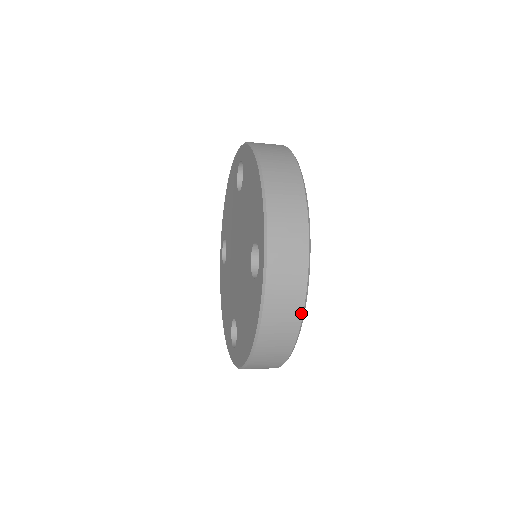
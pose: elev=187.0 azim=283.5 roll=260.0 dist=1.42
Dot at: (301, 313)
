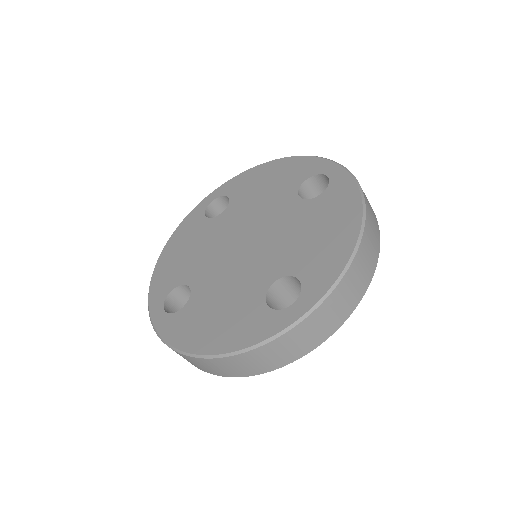
Dot at: (374, 213)
